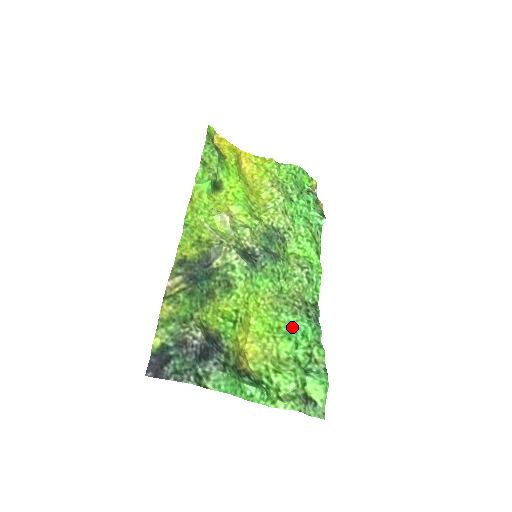
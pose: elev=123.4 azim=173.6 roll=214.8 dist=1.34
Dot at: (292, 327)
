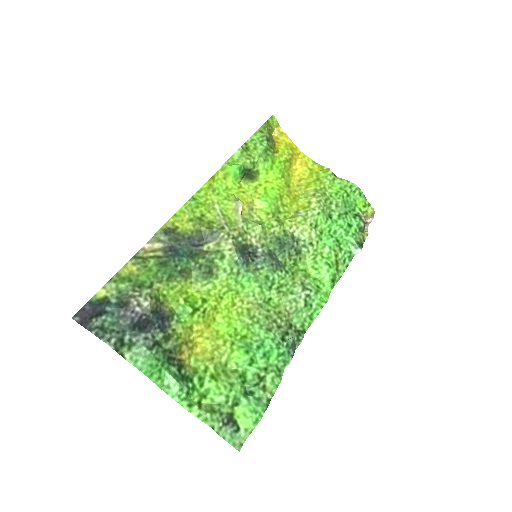
Dot at: (258, 342)
